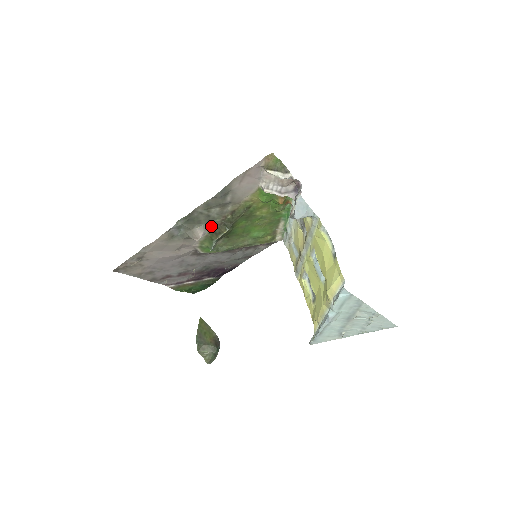
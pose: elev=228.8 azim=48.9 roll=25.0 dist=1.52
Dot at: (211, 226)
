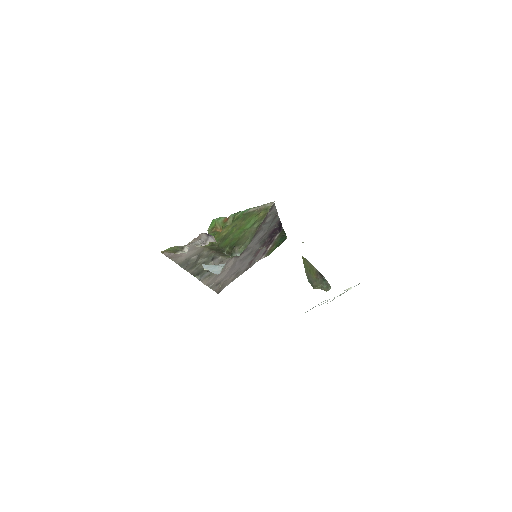
Dot at: (217, 256)
